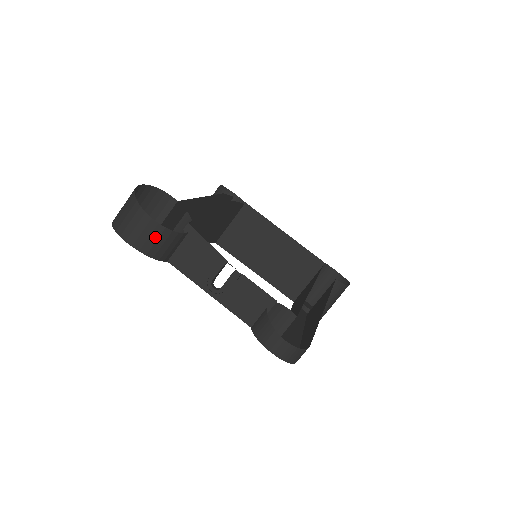
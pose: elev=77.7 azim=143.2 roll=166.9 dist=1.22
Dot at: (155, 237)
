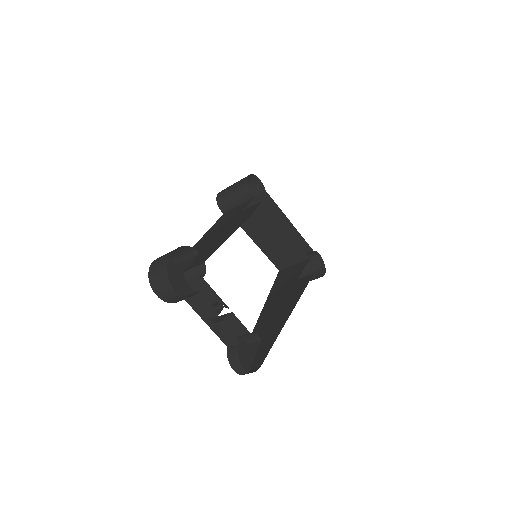
Dot at: (176, 298)
